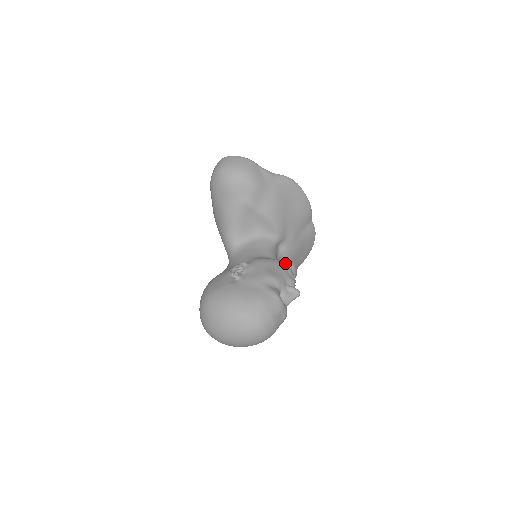
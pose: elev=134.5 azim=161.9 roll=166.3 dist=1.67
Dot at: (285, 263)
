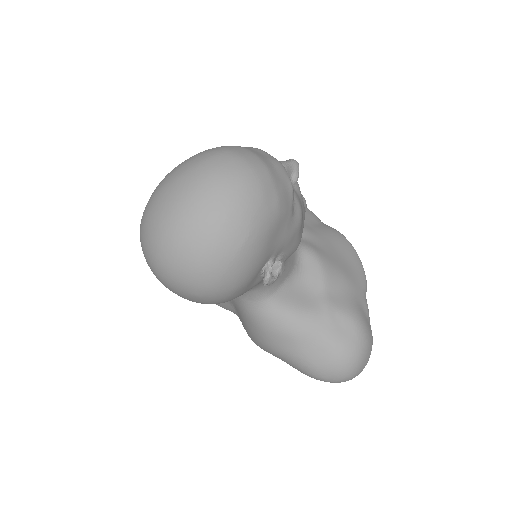
Dot at: occluded
